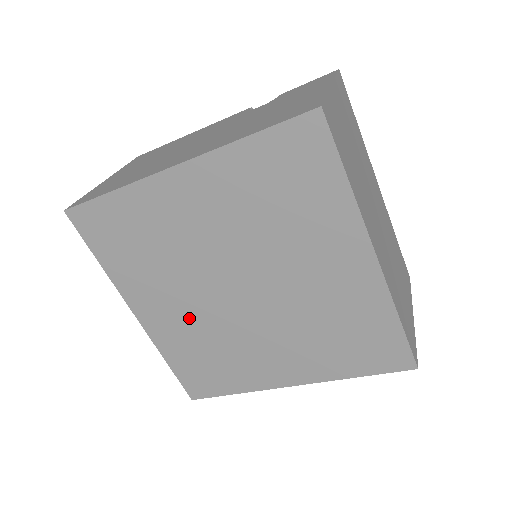
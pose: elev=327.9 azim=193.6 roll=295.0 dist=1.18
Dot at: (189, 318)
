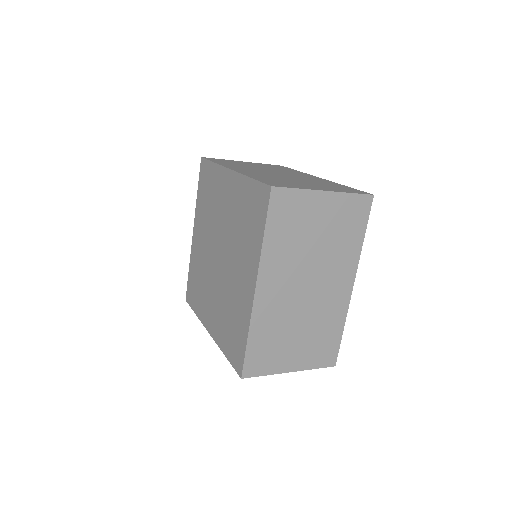
Dot at: (218, 303)
